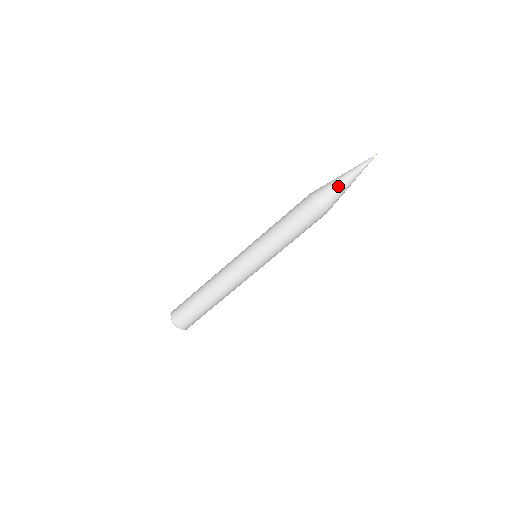
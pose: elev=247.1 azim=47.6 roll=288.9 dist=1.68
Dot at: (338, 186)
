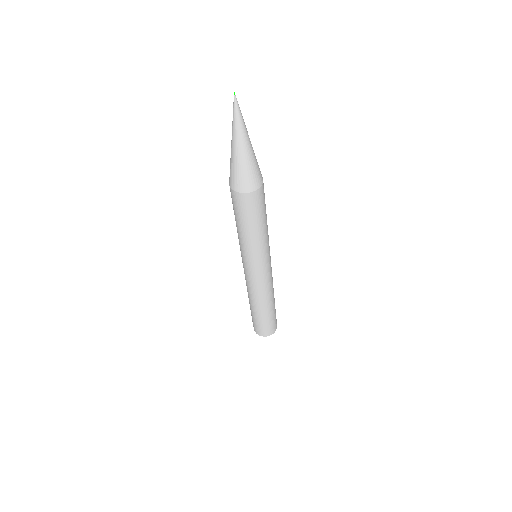
Dot at: (248, 159)
